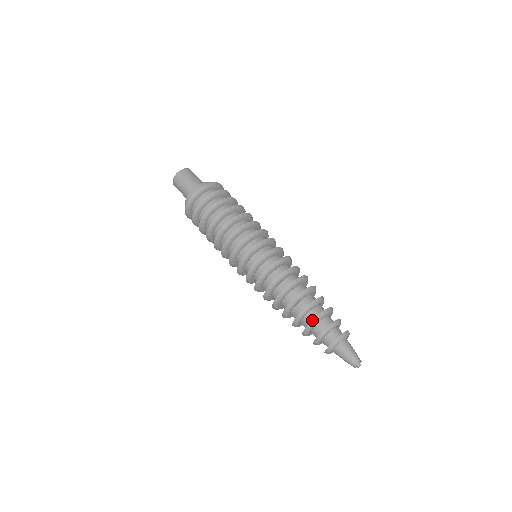
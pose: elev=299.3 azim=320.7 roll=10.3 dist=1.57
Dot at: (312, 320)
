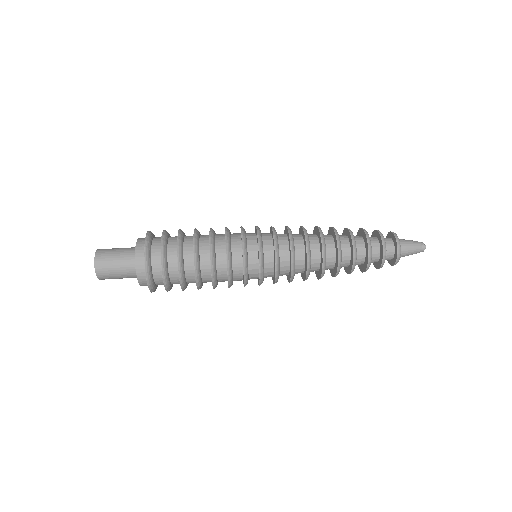
Dot at: (363, 230)
